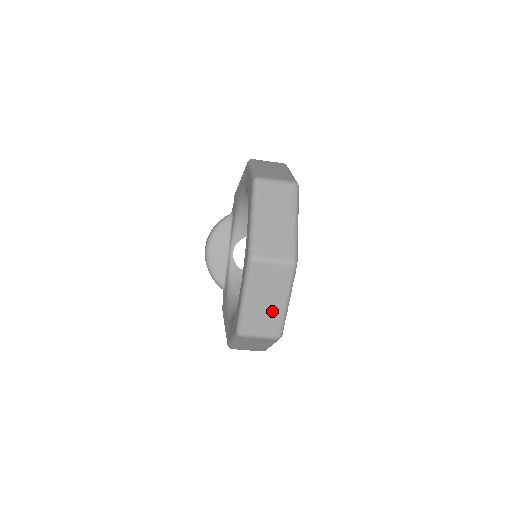
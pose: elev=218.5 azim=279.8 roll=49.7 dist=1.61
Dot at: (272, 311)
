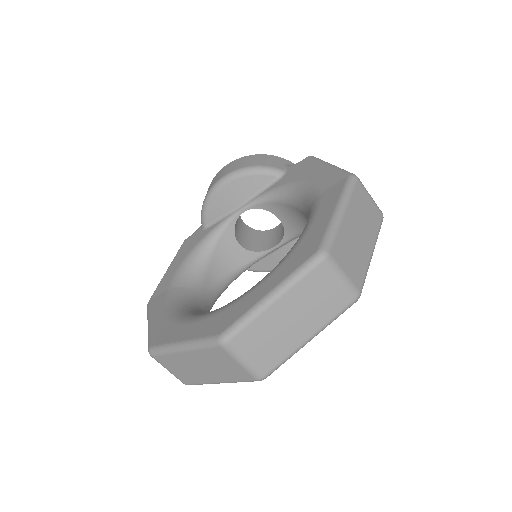
Dot at: (199, 374)
